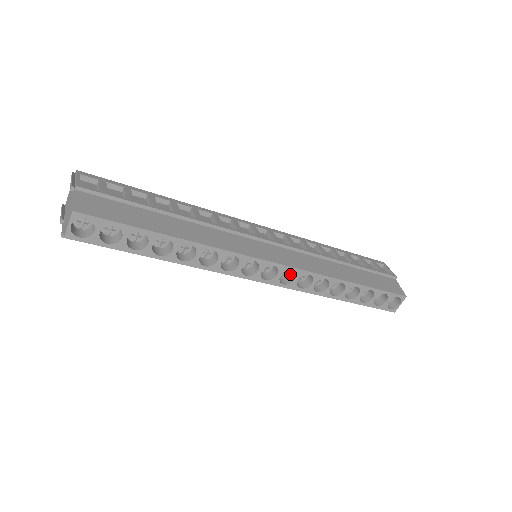
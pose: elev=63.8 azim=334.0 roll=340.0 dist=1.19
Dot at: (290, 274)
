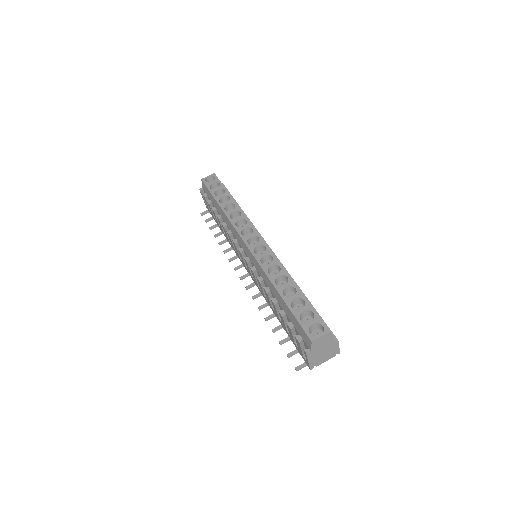
Dot at: (263, 259)
